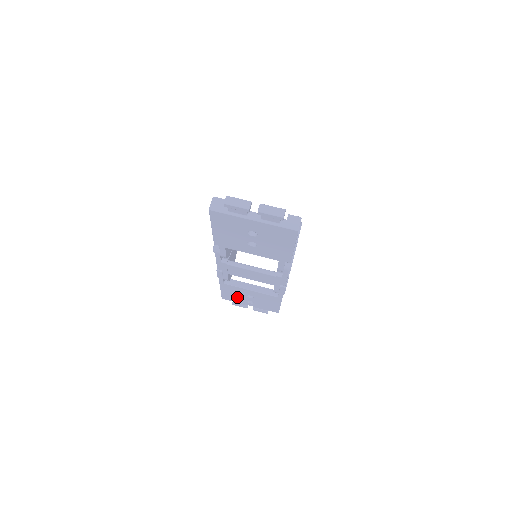
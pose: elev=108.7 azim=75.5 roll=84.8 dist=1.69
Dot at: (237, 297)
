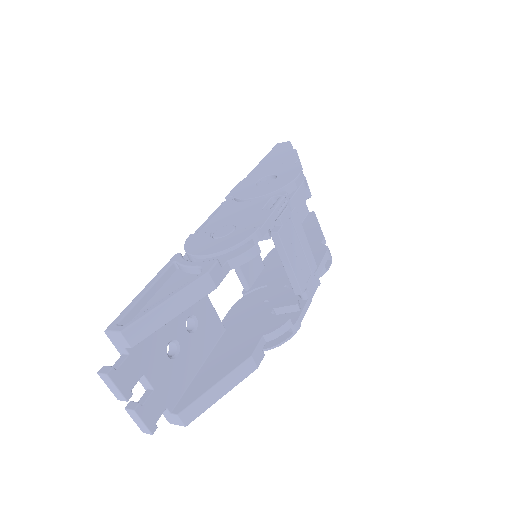
Dot at: occluded
